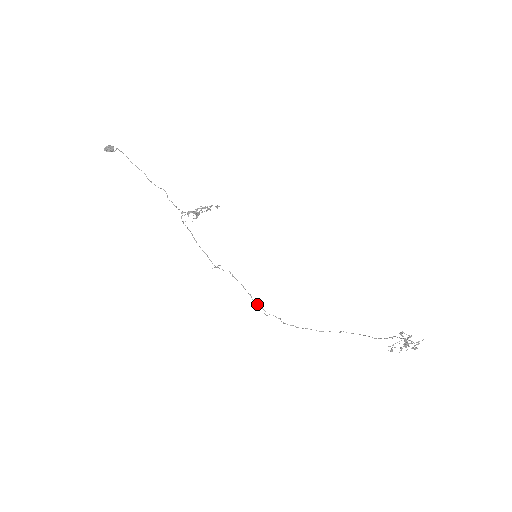
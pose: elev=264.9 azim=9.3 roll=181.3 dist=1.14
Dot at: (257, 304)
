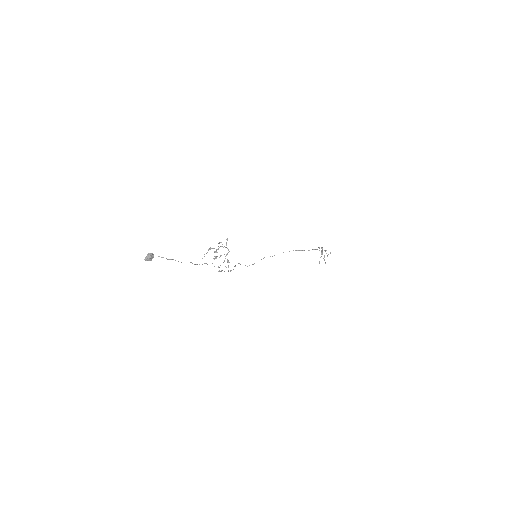
Dot at: occluded
